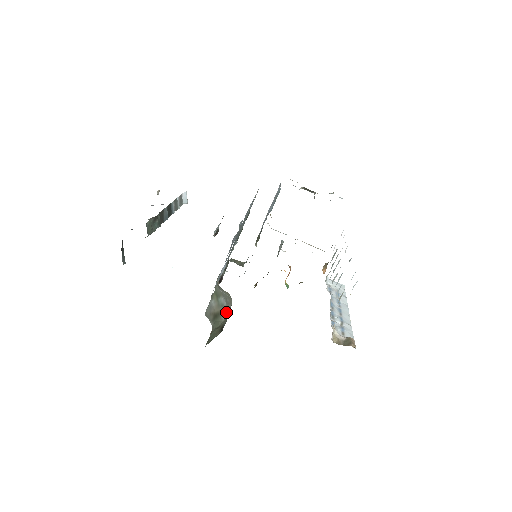
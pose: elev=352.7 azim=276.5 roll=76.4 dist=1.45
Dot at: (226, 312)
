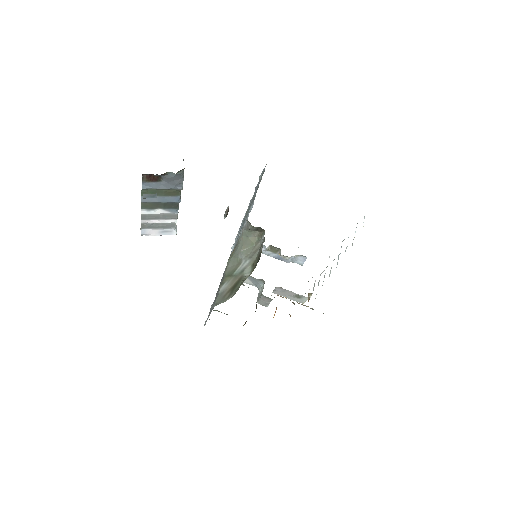
Dot at: (251, 266)
